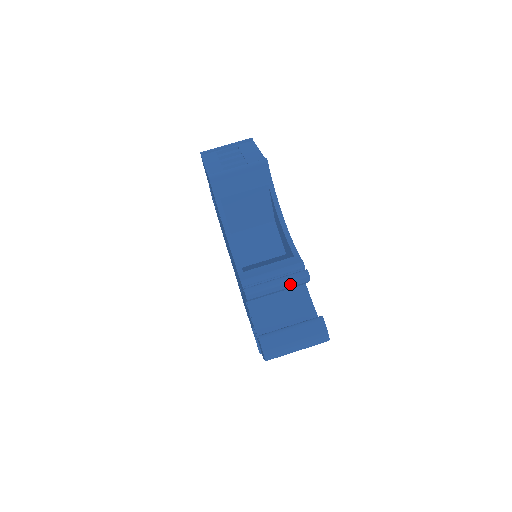
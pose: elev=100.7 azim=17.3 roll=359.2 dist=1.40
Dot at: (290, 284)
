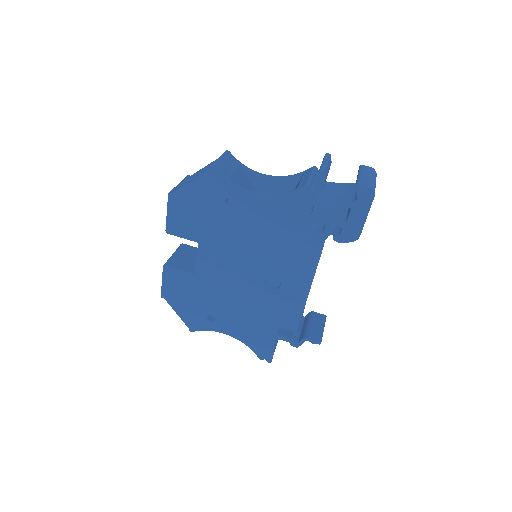
Dot at: (329, 164)
